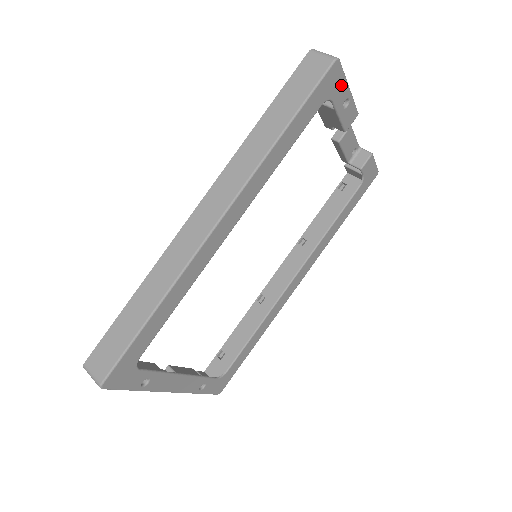
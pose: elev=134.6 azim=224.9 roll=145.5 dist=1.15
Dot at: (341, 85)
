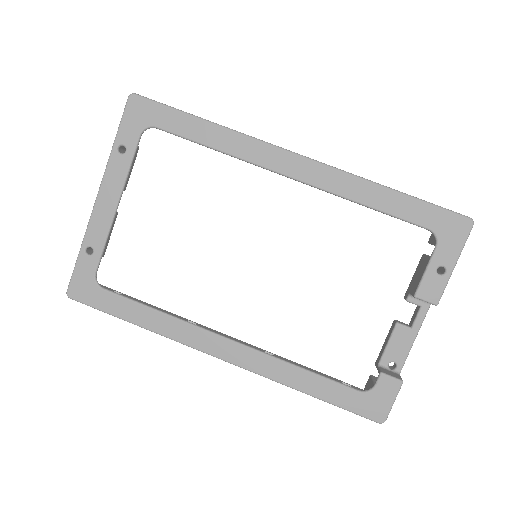
Dot at: (454, 247)
